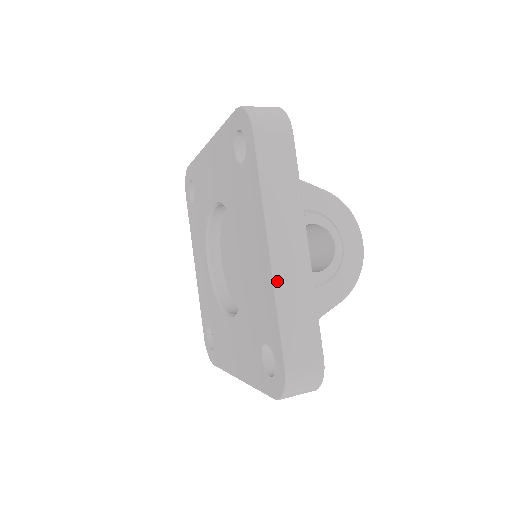
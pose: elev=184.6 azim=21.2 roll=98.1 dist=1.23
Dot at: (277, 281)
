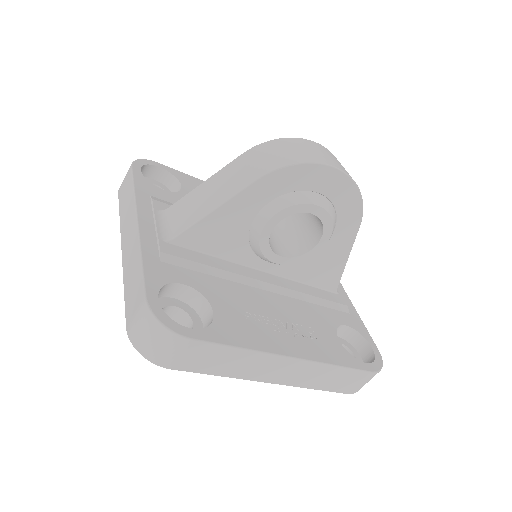
Dot at: (295, 385)
